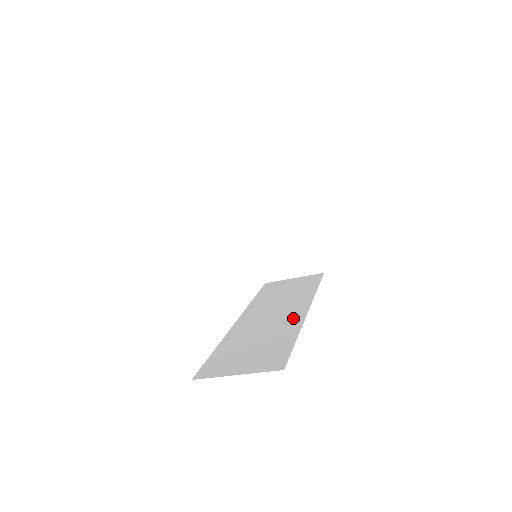
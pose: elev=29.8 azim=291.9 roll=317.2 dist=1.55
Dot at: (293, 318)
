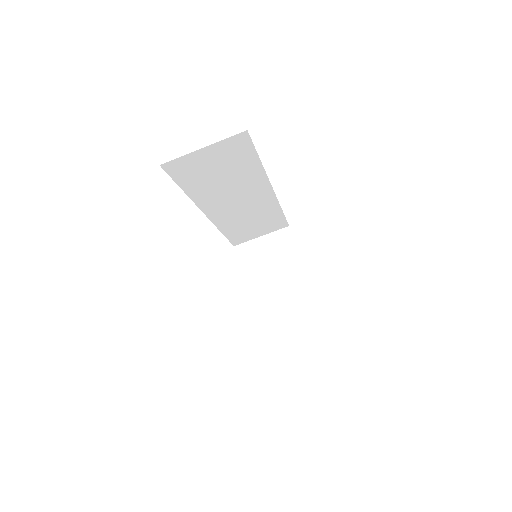
Dot at: occluded
